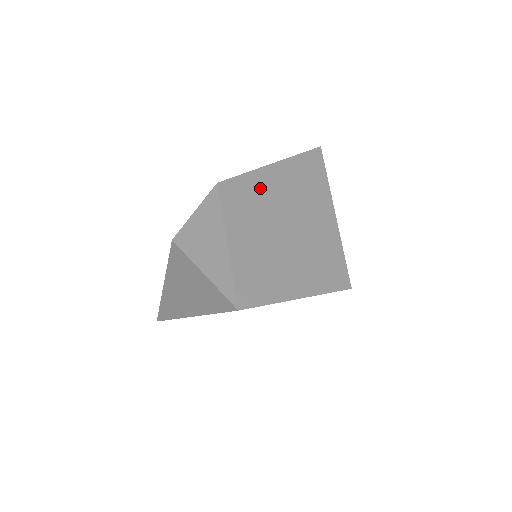
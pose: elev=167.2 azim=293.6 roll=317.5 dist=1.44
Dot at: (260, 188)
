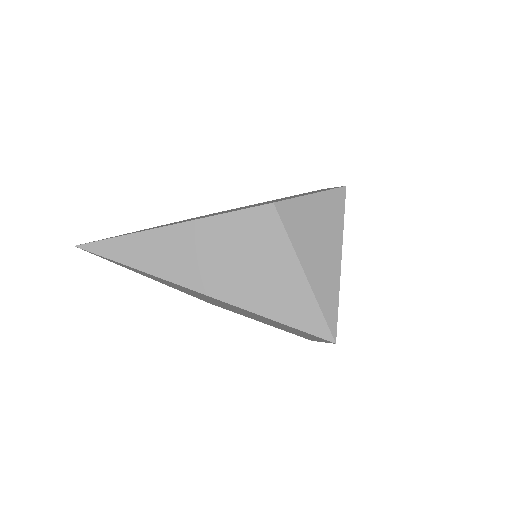
Dot at: occluded
